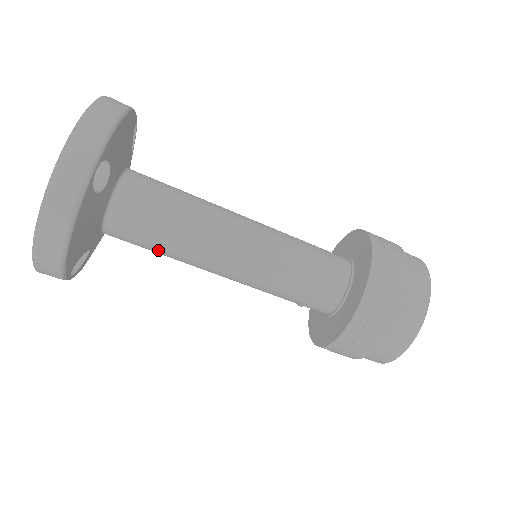
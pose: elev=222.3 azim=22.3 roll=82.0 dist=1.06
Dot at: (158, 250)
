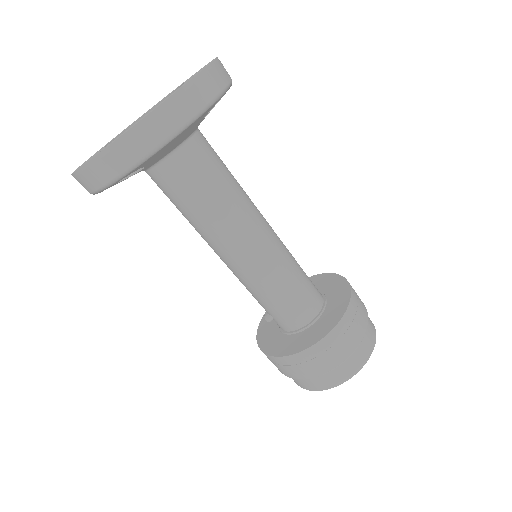
Dot at: (198, 204)
